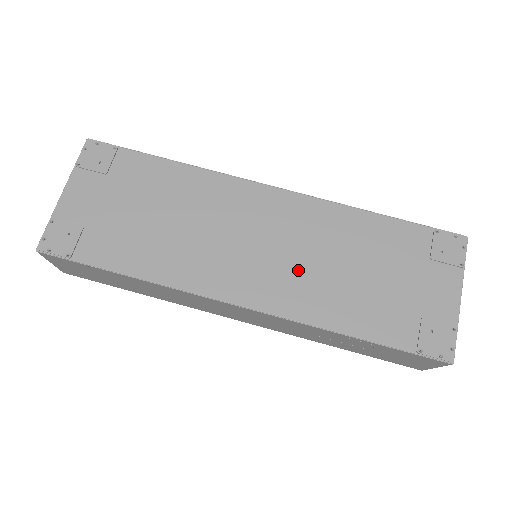
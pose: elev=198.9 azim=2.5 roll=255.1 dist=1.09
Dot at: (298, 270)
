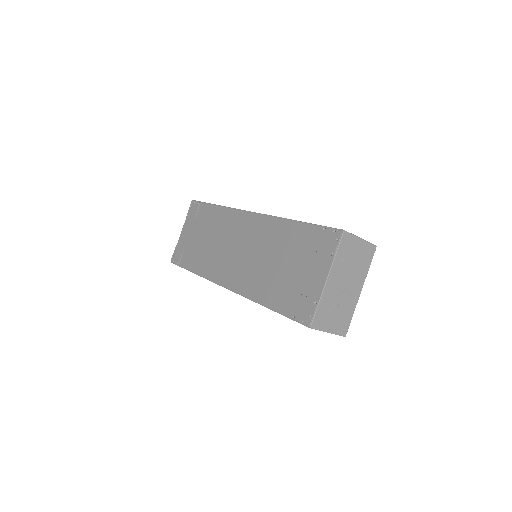
Dot at: (250, 265)
